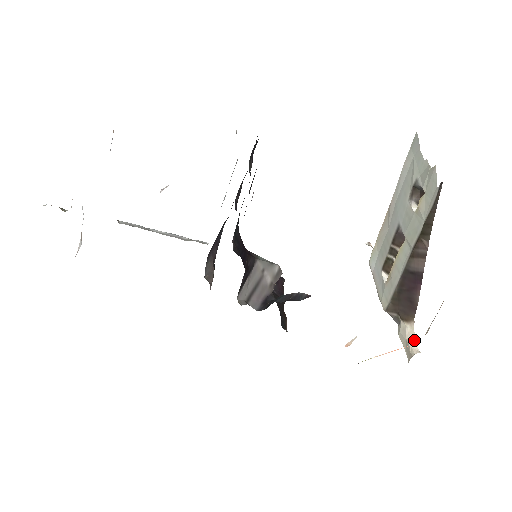
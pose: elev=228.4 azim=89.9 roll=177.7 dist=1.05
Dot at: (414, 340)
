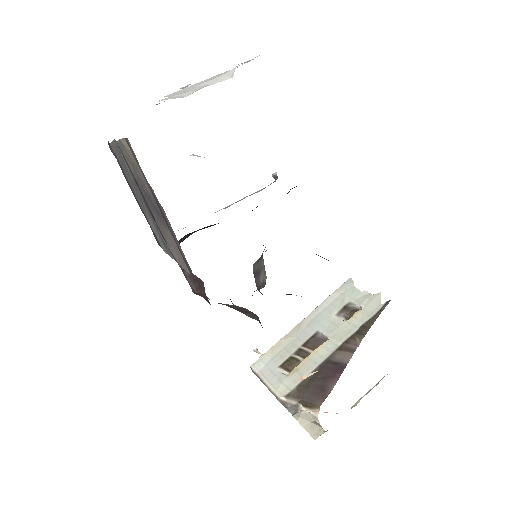
Dot at: (319, 424)
